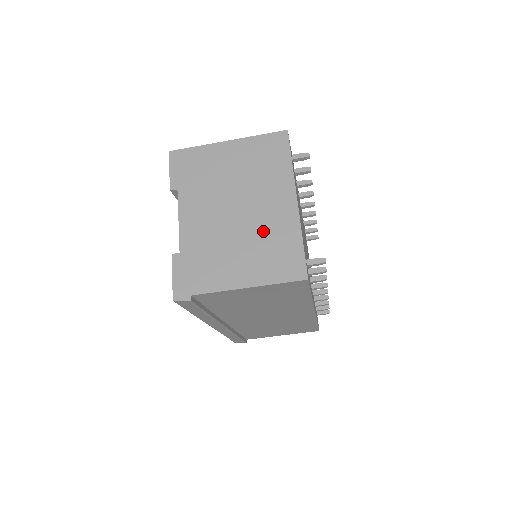
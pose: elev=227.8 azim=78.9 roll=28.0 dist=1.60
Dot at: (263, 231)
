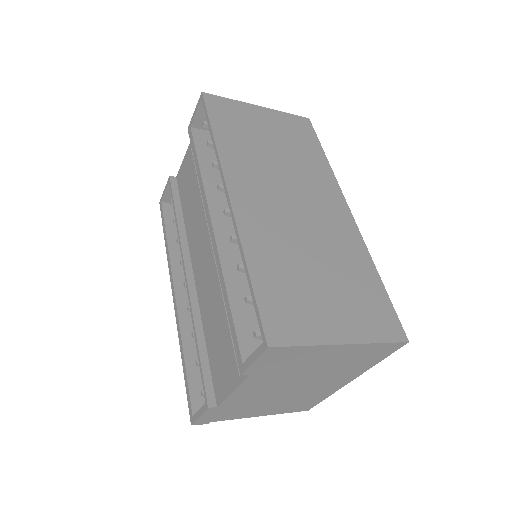
Dot at: (304, 395)
